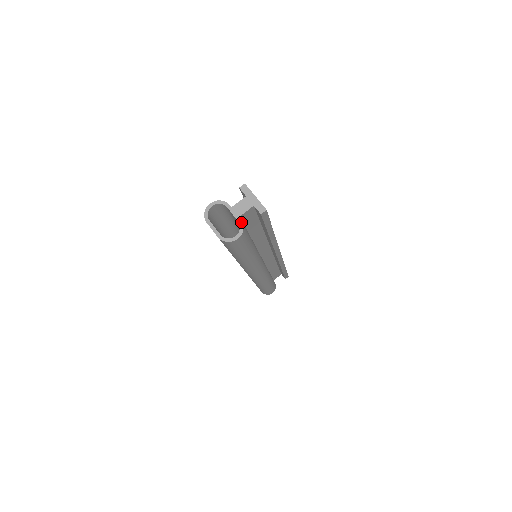
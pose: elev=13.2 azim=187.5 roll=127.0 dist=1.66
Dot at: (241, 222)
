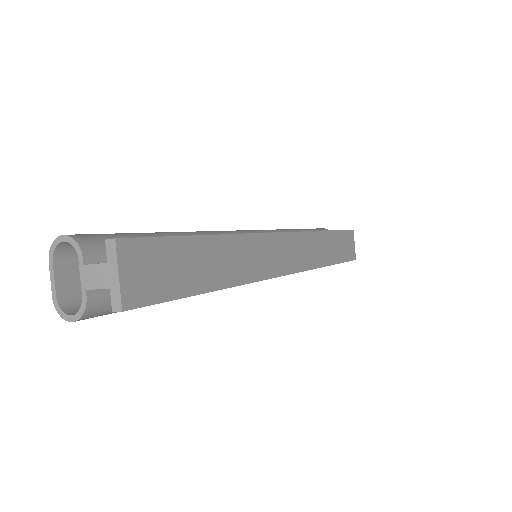
Dot at: (84, 300)
